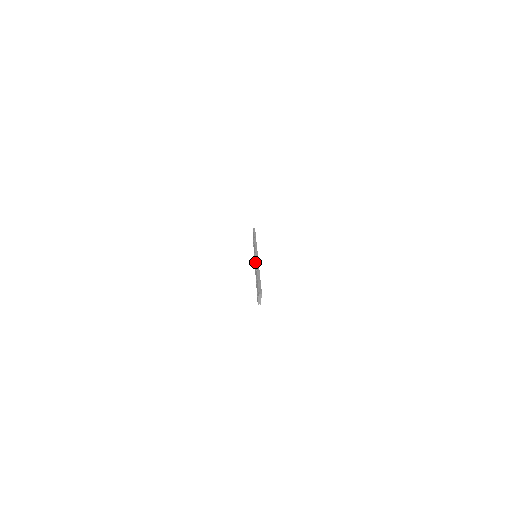
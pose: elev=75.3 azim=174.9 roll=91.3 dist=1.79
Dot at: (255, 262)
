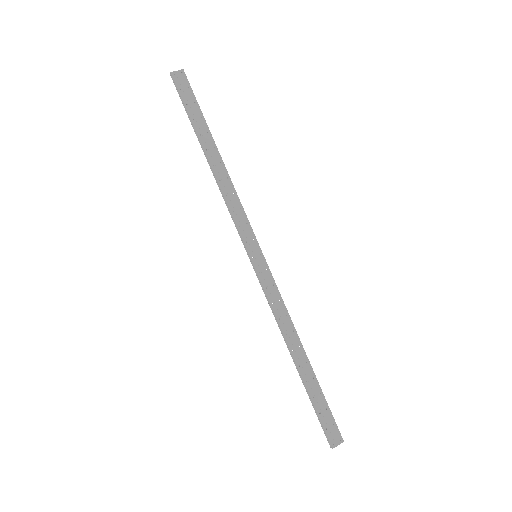
Dot at: (240, 218)
